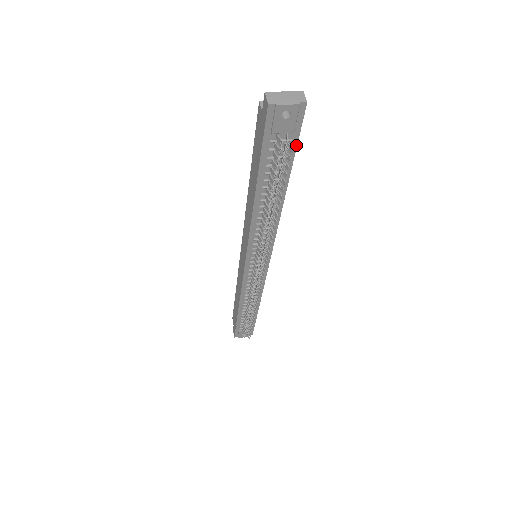
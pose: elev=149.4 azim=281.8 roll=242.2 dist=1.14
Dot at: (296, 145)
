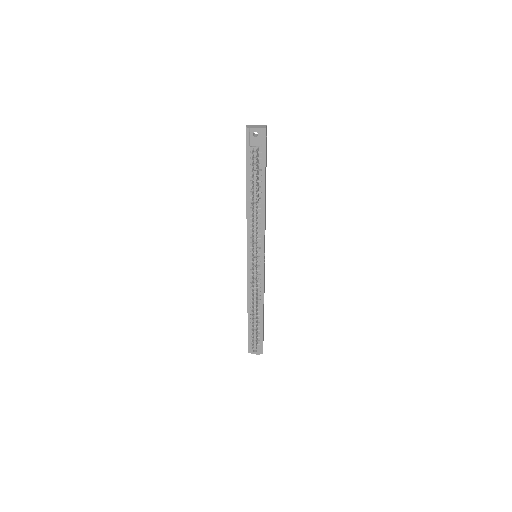
Dot at: (265, 157)
